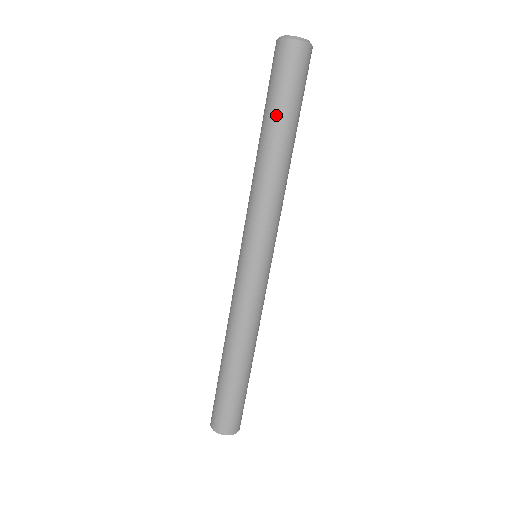
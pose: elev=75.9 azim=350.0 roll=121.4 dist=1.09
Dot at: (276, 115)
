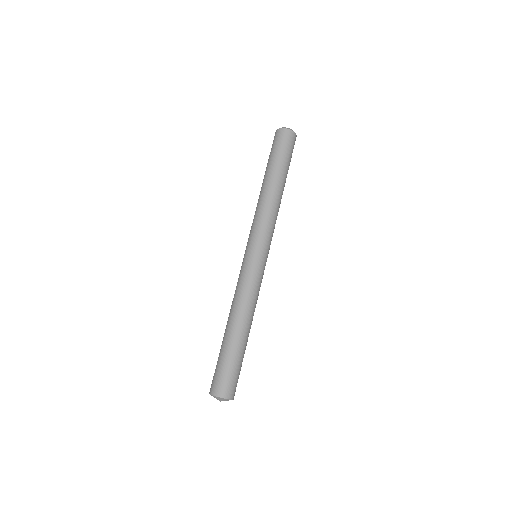
Dot at: (269, 166)
